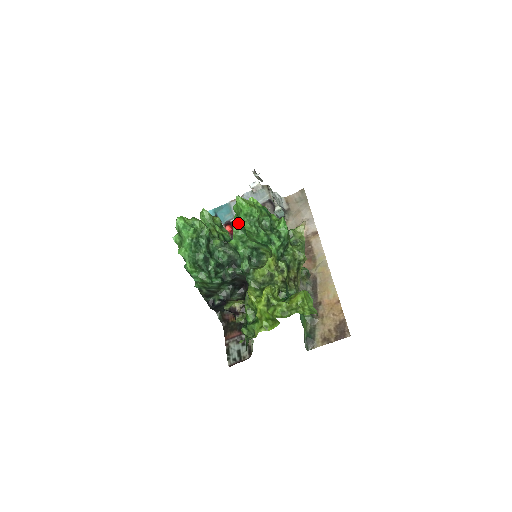
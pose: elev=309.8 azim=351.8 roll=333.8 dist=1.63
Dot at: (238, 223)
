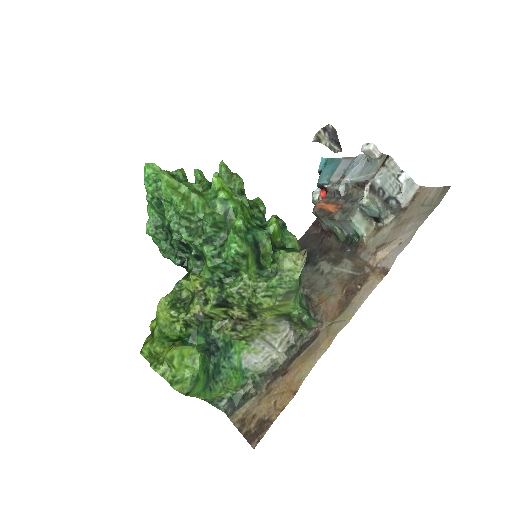
Dot at: occluded
